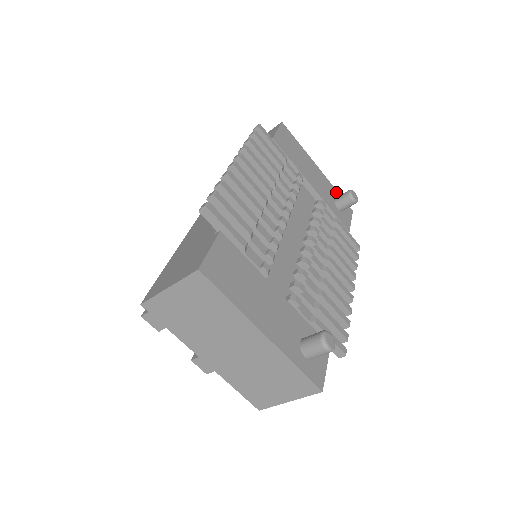
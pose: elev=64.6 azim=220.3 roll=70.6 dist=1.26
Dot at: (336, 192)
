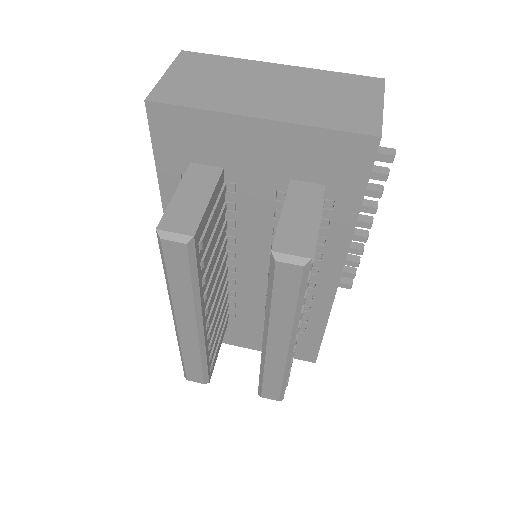
Dot at: occluded
